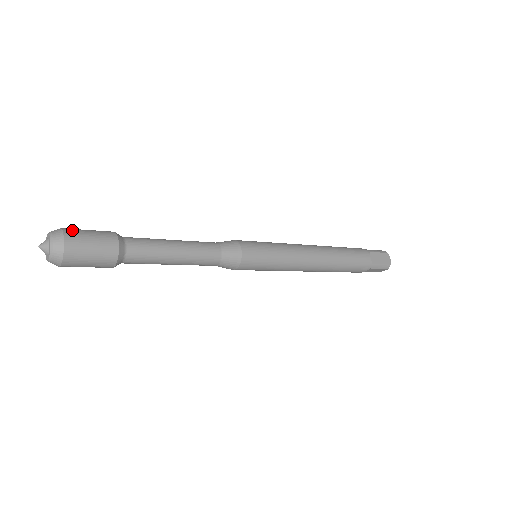
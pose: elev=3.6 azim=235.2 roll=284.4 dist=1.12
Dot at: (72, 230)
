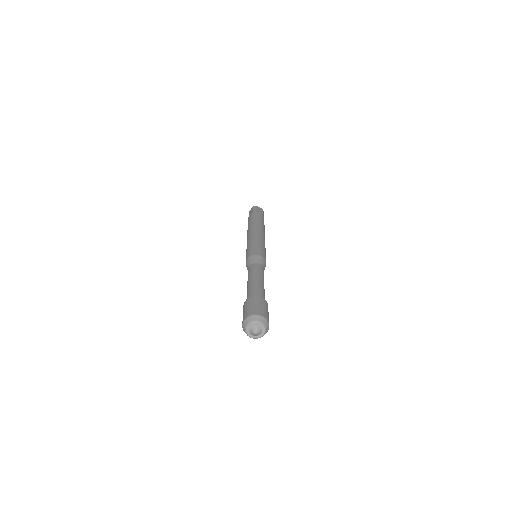
Dot at: occluded
